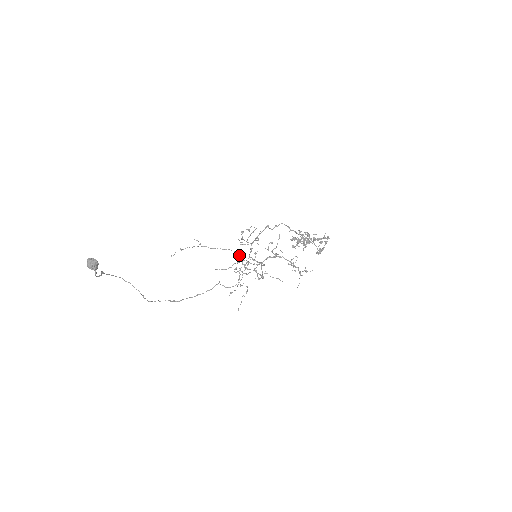
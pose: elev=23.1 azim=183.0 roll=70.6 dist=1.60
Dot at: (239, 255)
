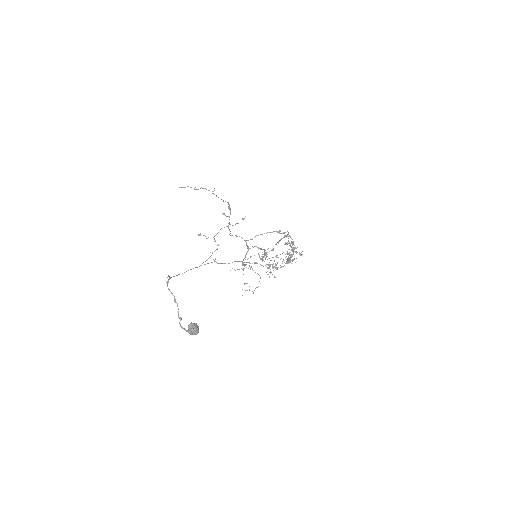
Dot at: occluded
